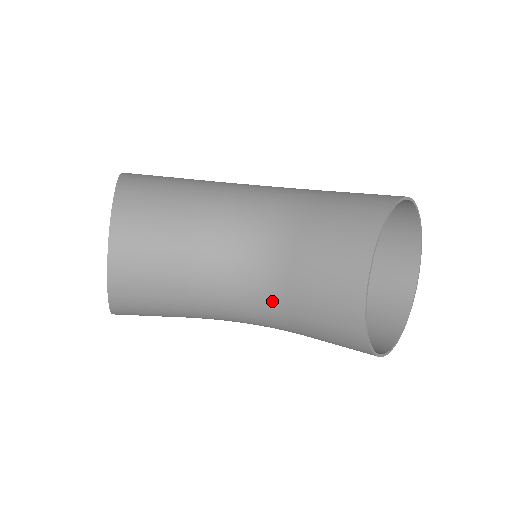
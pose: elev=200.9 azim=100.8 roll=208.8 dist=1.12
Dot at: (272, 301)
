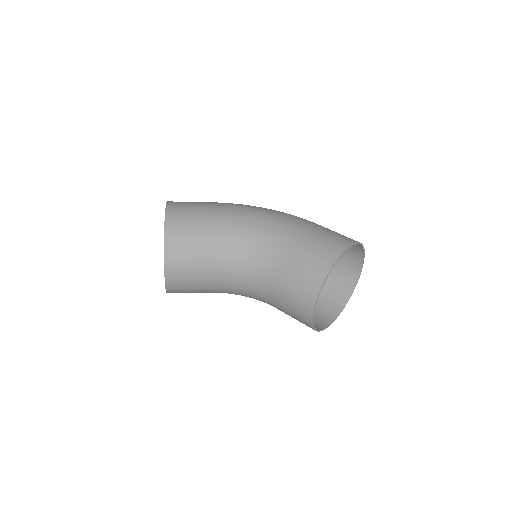
Dot at: (263, 298)
